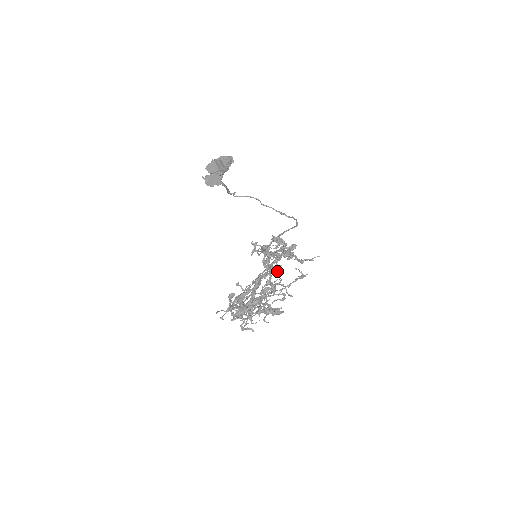
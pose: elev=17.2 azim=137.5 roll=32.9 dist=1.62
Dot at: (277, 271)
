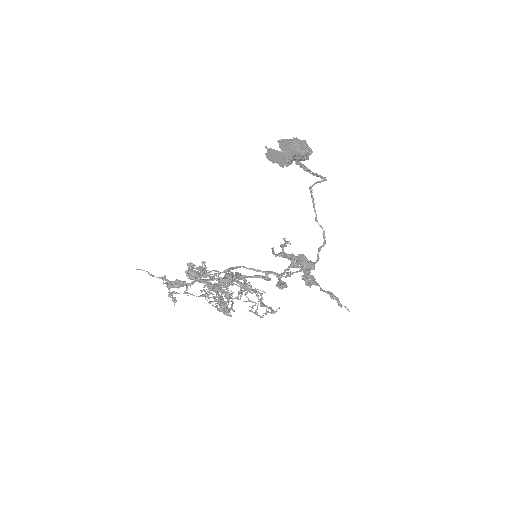
Dot at: (245, 287)
